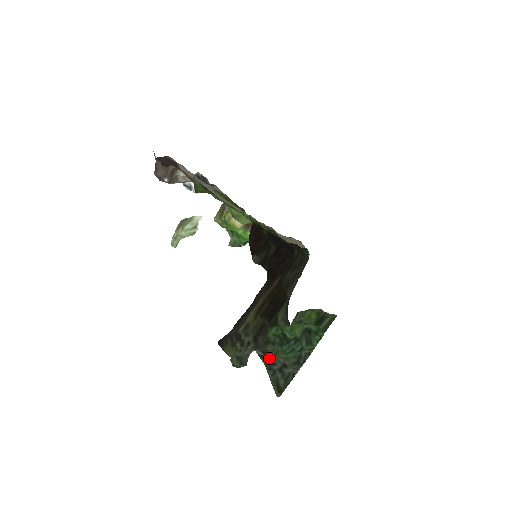
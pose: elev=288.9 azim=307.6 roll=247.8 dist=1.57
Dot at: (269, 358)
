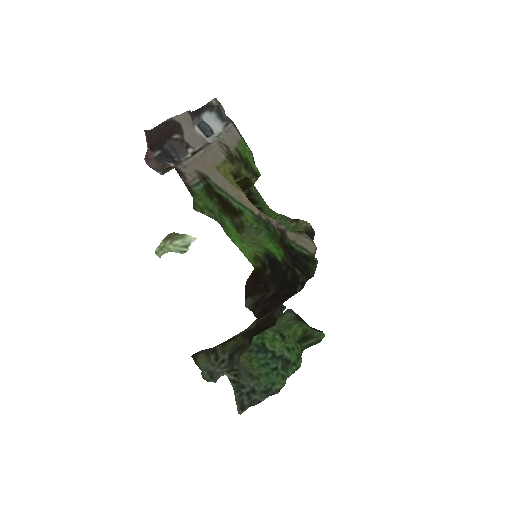
Dot at: (240, 381)
